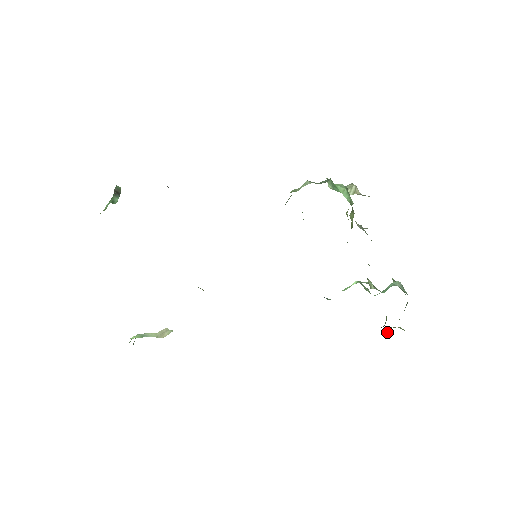
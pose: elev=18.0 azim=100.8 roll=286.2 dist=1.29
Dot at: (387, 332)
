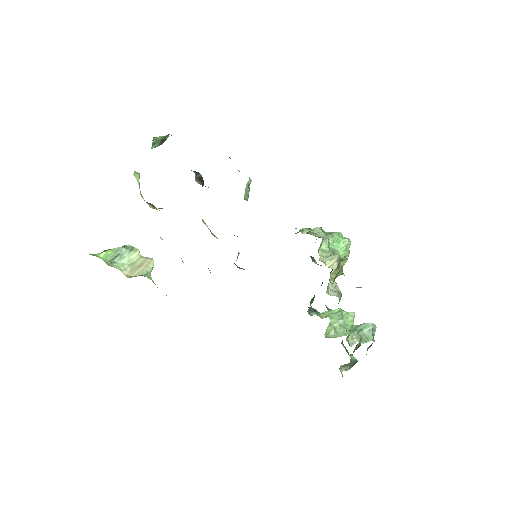
Dot at: (345, 366)
